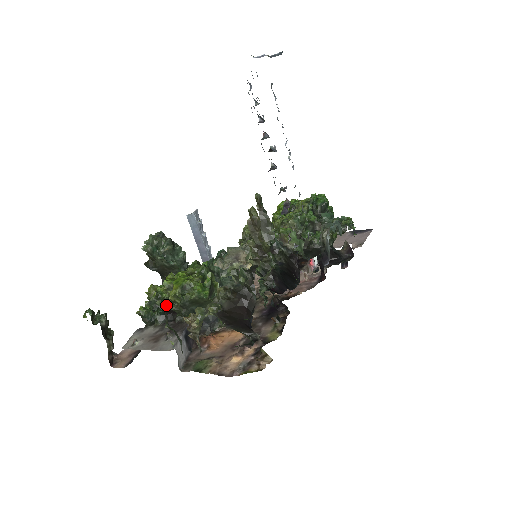
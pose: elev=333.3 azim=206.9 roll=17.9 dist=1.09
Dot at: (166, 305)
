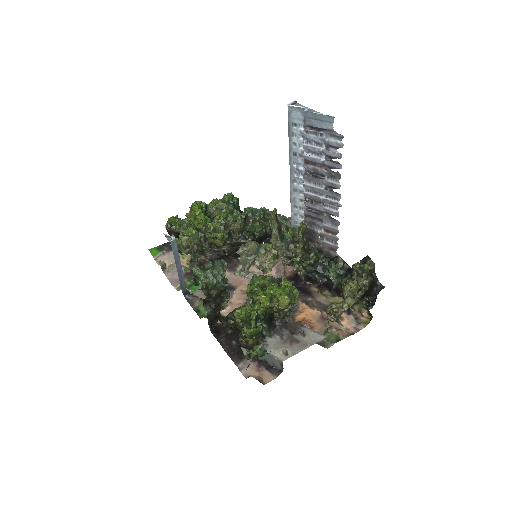
Dot at: (265, 317)
